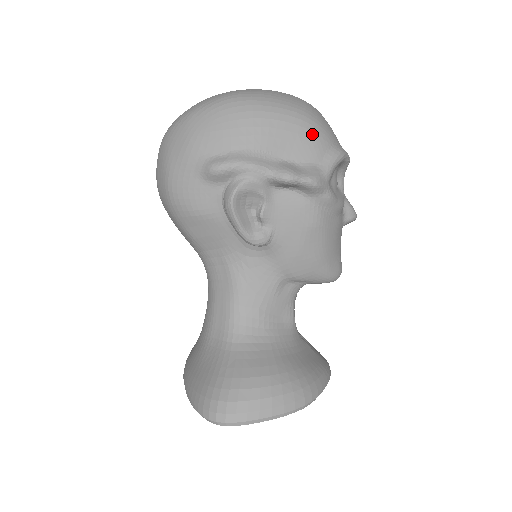
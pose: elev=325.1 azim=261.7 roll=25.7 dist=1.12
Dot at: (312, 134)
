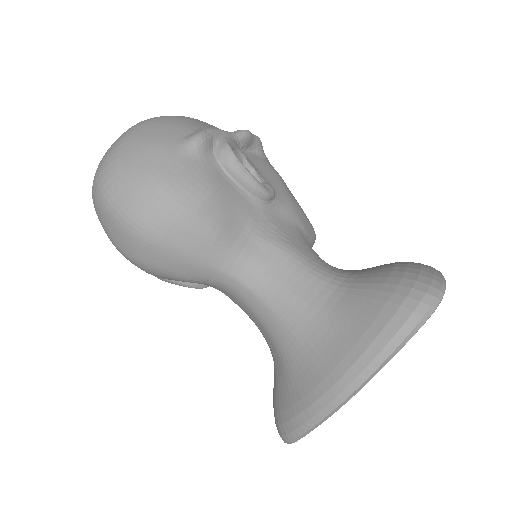
Dot at: occluded
